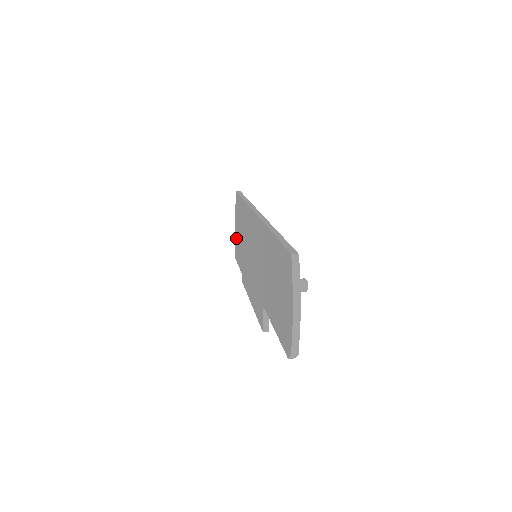
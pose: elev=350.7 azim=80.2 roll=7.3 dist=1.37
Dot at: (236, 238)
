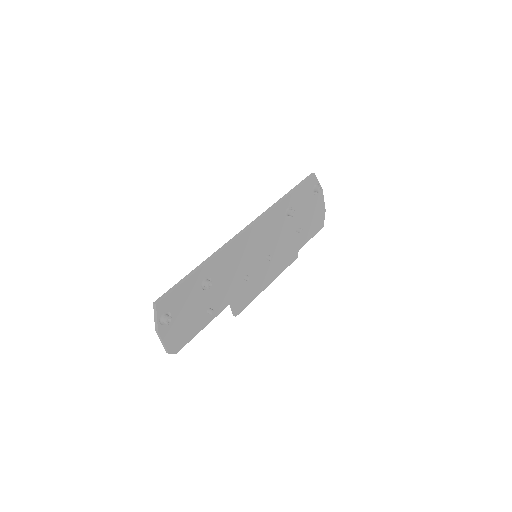
Dot at: occluded
